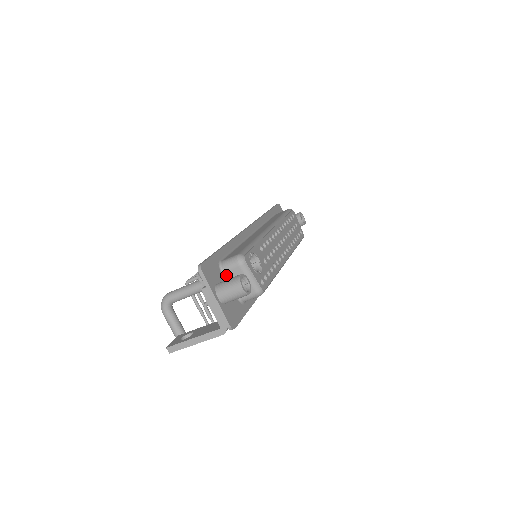
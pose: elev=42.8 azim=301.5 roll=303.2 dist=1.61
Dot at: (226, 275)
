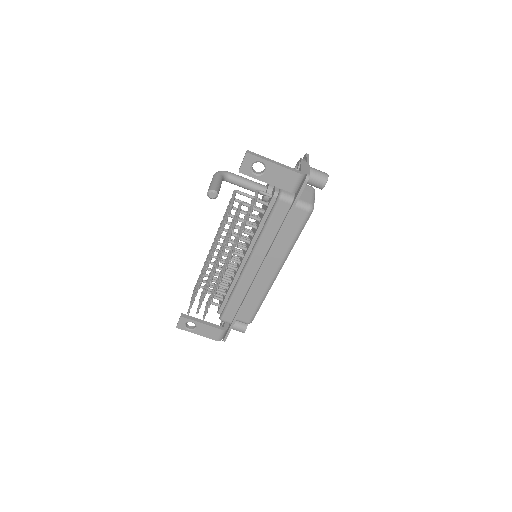
Dot at: occluded
